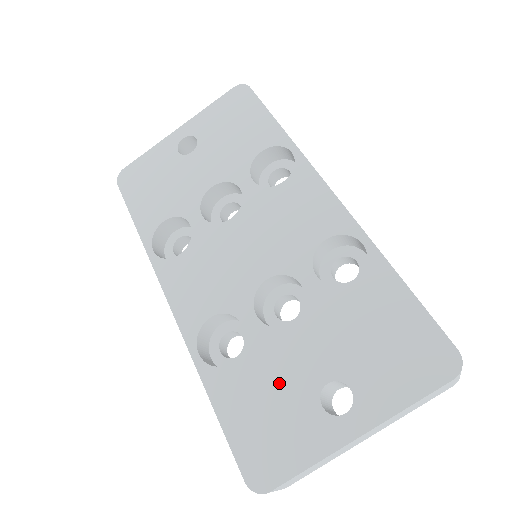
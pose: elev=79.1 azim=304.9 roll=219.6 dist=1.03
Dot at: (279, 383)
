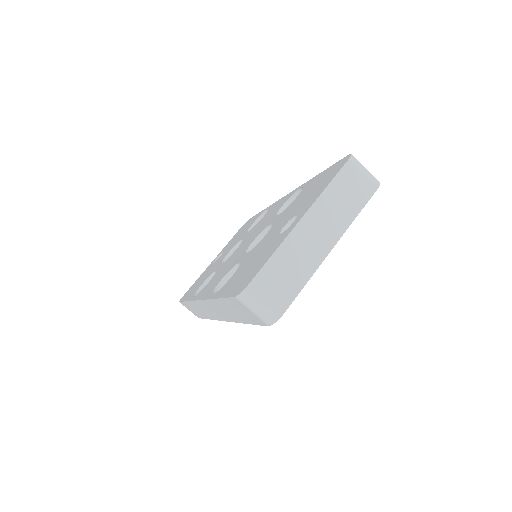
Dot at: (257, 254)
